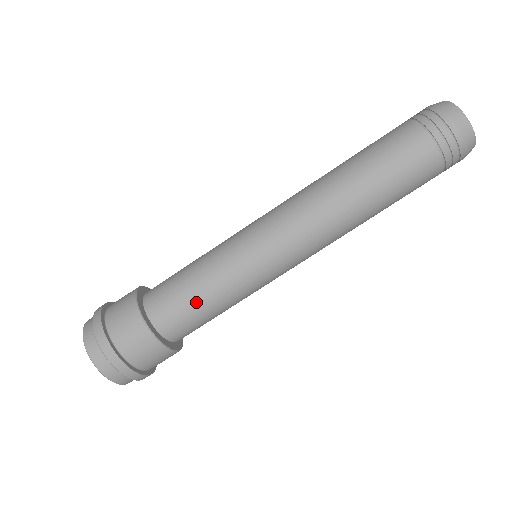
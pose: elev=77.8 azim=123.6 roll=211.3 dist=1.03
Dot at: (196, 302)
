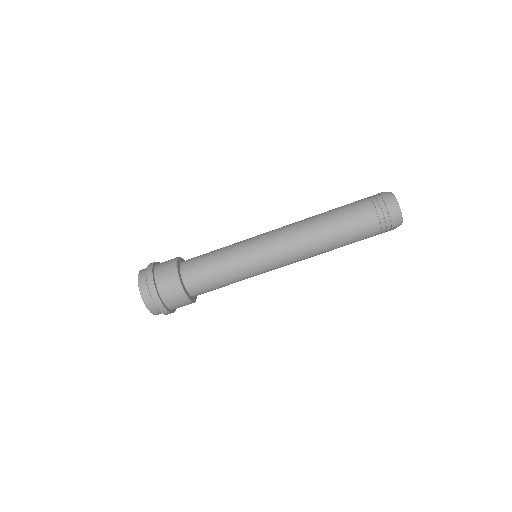
Dot at: (211, 268)
